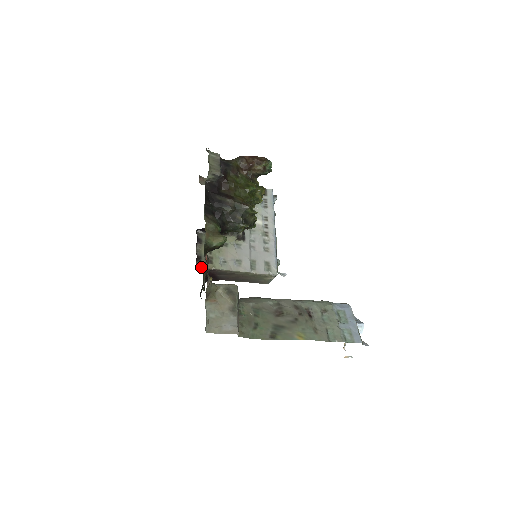
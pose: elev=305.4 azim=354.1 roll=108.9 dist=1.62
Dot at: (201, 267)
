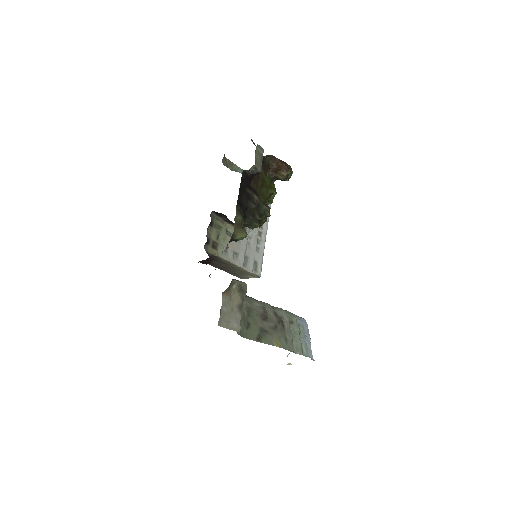
Dot at: (208, 251)
